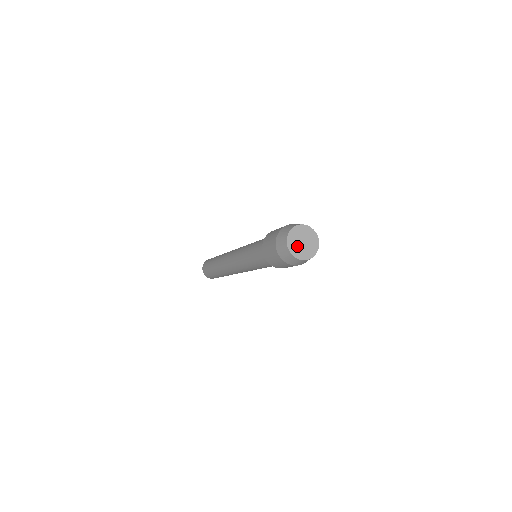
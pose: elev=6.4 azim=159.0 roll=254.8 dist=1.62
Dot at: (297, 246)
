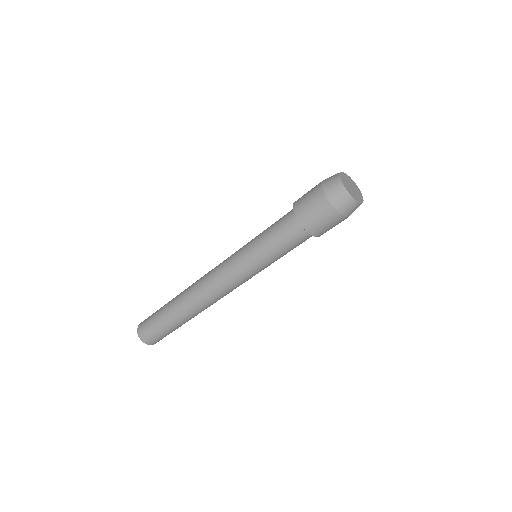
Dot at: (347, 181)
